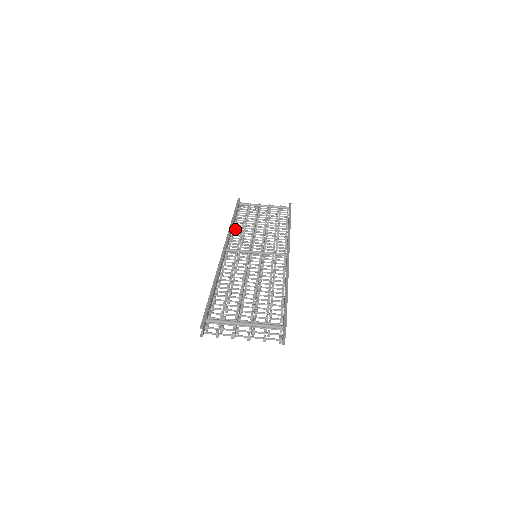
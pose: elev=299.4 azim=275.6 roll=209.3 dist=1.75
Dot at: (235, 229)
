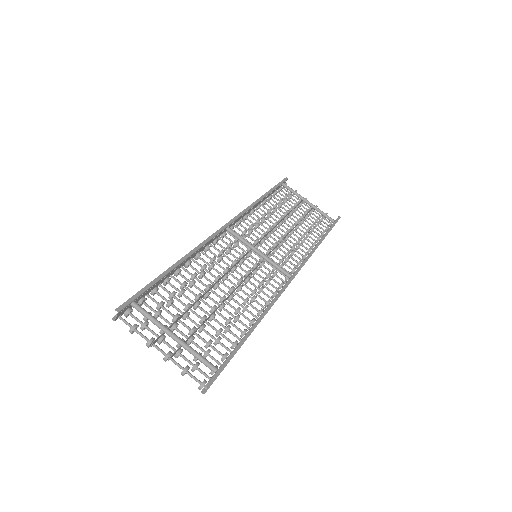
Dot at: occluded
